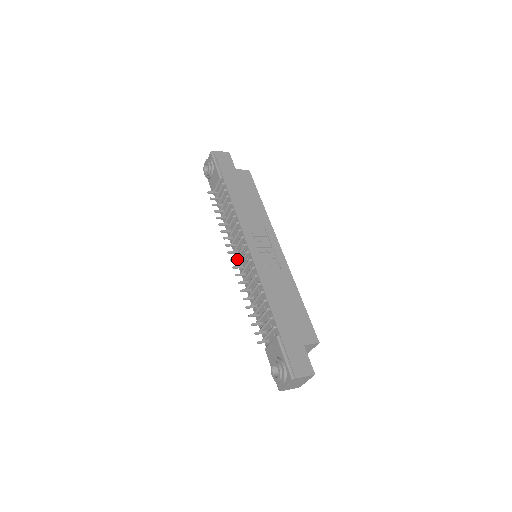
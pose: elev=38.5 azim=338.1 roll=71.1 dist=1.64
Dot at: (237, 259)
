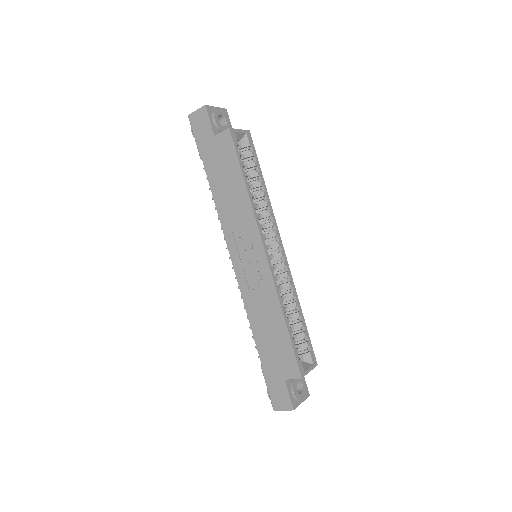
Dot at: occluded
